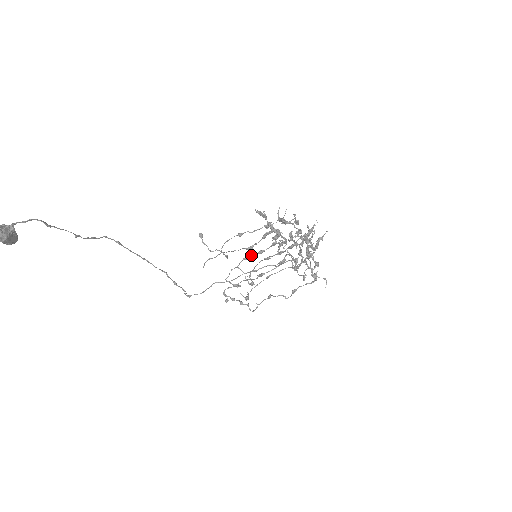
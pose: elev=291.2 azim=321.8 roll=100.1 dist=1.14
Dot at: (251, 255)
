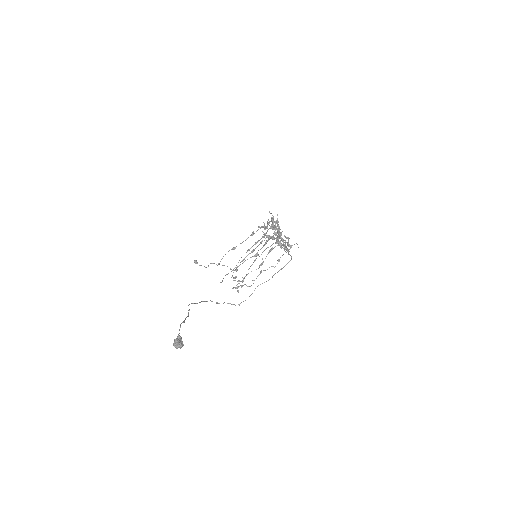
Dot at: (246, 256)
